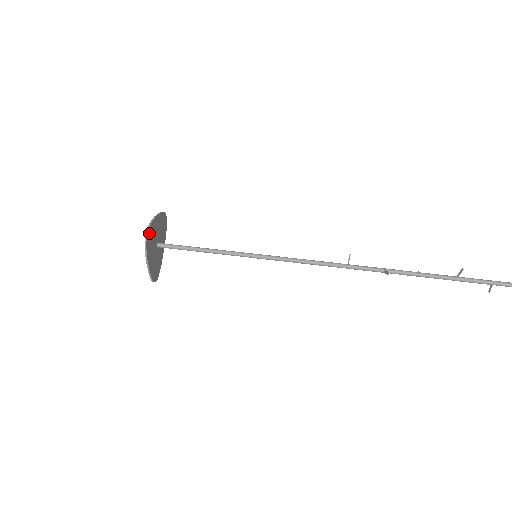
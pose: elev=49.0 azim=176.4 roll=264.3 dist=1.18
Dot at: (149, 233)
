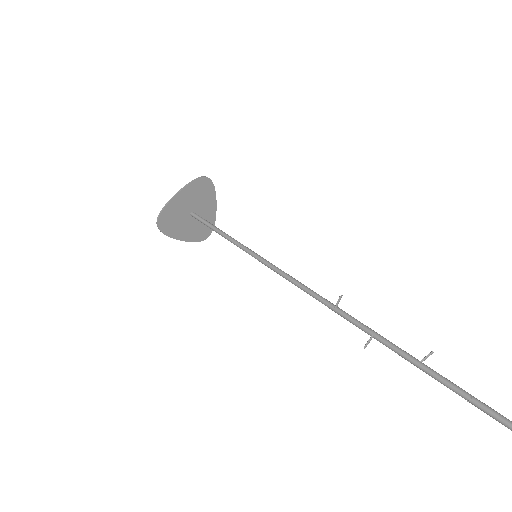
Dot at: (163, 219)
